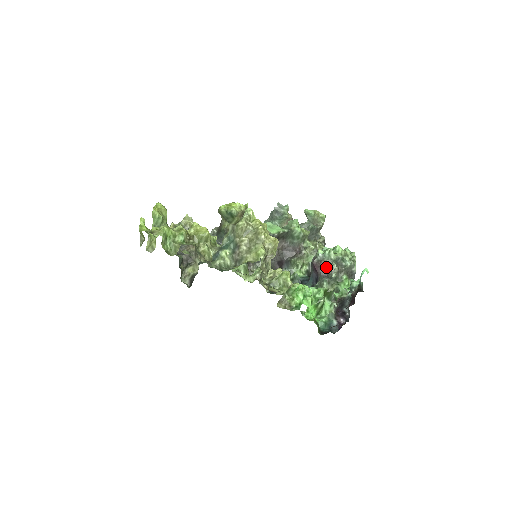
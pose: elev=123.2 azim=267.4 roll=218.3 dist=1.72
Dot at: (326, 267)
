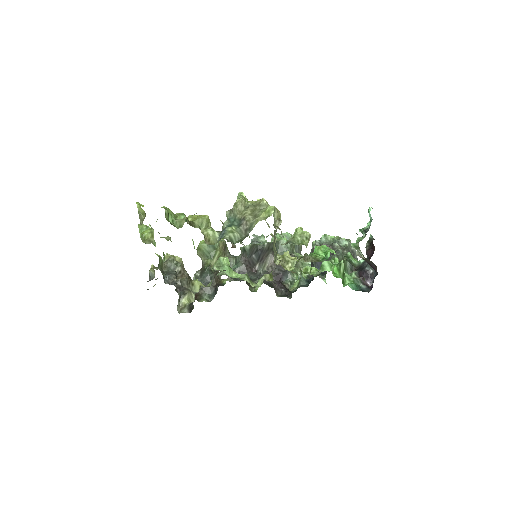
Dot at: occluded
